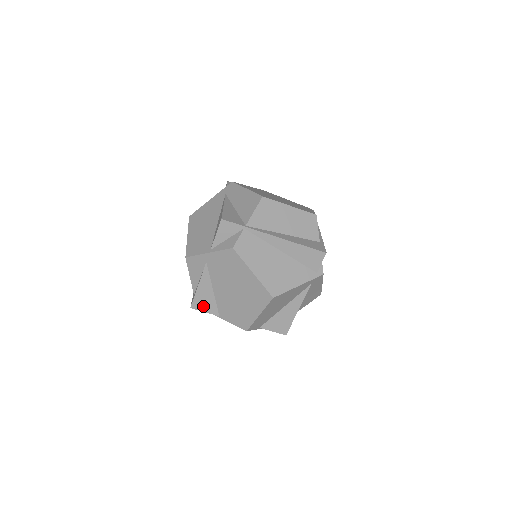
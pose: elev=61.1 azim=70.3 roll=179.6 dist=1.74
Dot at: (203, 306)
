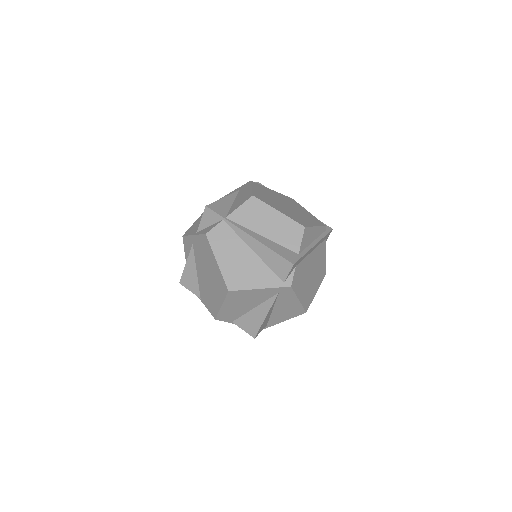
Dot at: (189, 284)
